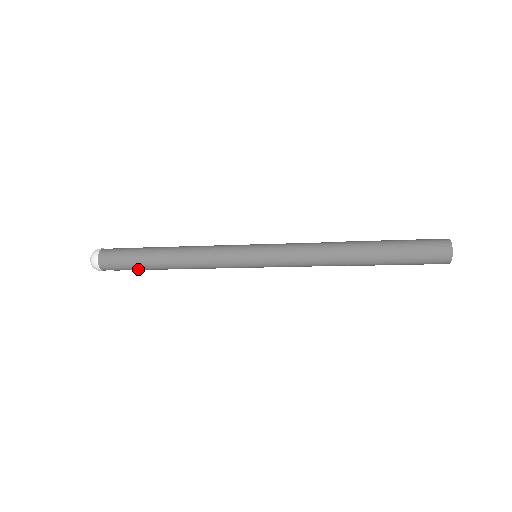
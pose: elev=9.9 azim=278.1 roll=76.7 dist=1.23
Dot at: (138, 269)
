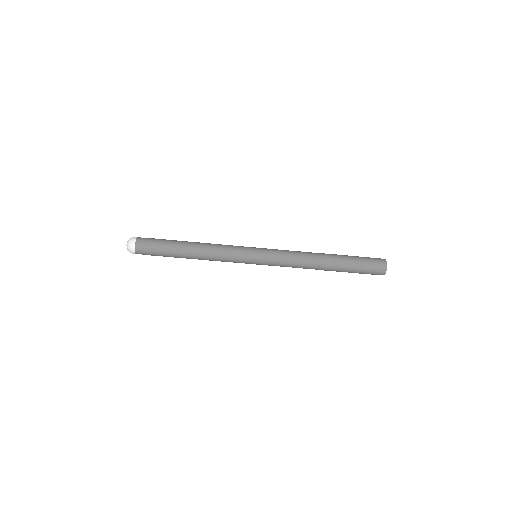
Dot at: (166, 256)
